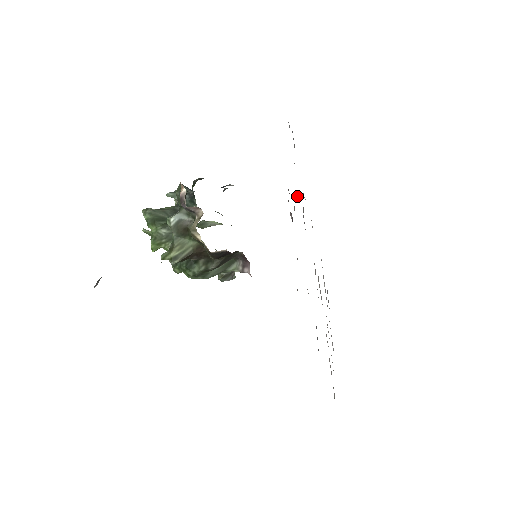
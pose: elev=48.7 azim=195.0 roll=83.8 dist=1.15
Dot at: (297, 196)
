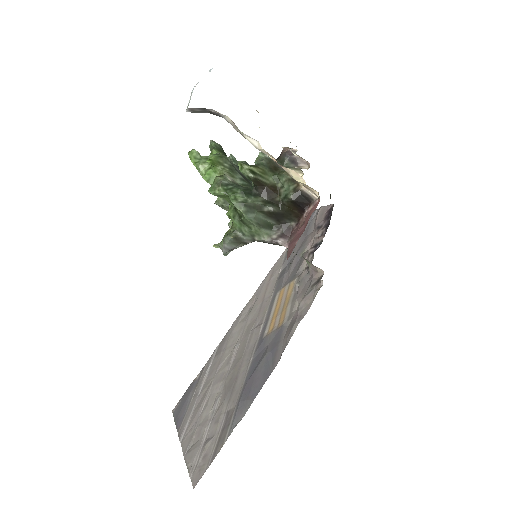
Dot at: (305, 250)
